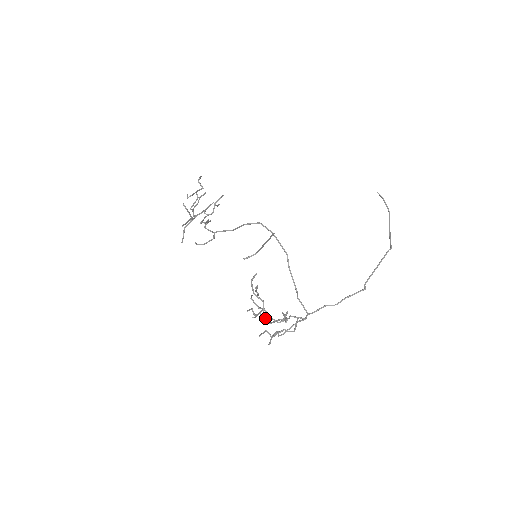
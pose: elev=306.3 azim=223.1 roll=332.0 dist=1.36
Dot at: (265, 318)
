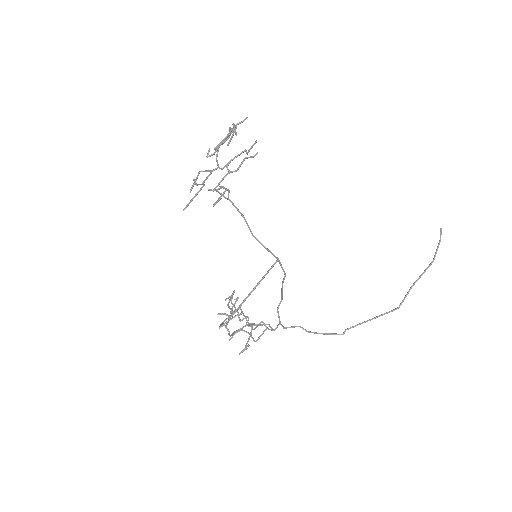
Dot at: (238, 314)
